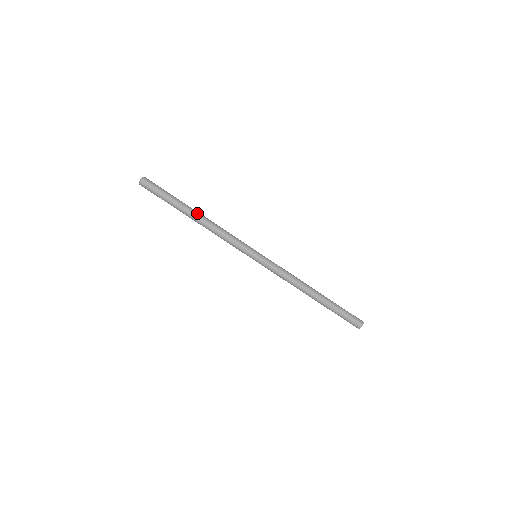
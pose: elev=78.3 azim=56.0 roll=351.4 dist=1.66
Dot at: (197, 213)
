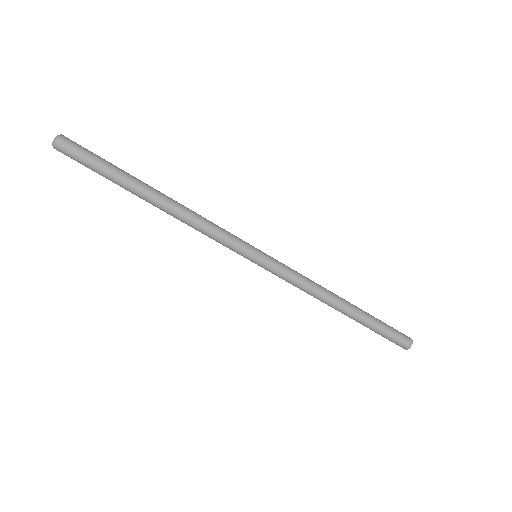
Dot at: (159, 192)
